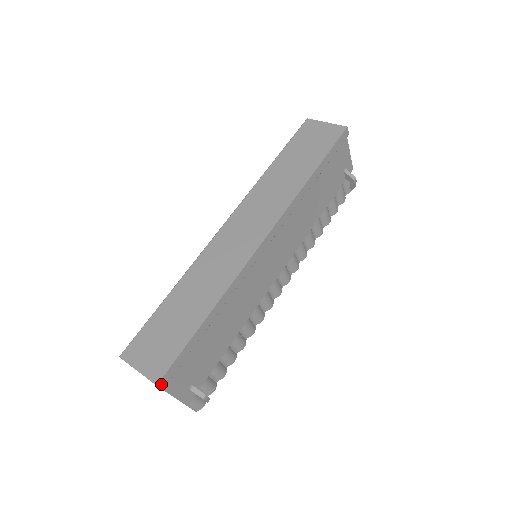
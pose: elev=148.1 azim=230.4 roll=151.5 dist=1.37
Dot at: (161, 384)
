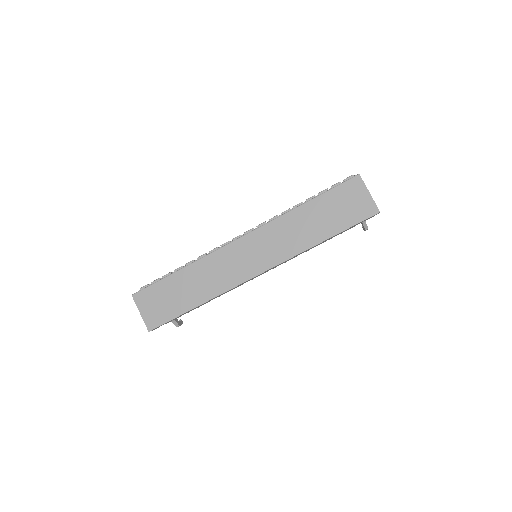
Dot at: (152, 330)
